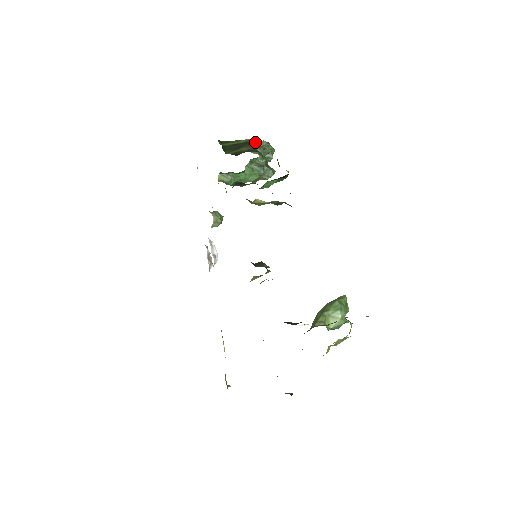
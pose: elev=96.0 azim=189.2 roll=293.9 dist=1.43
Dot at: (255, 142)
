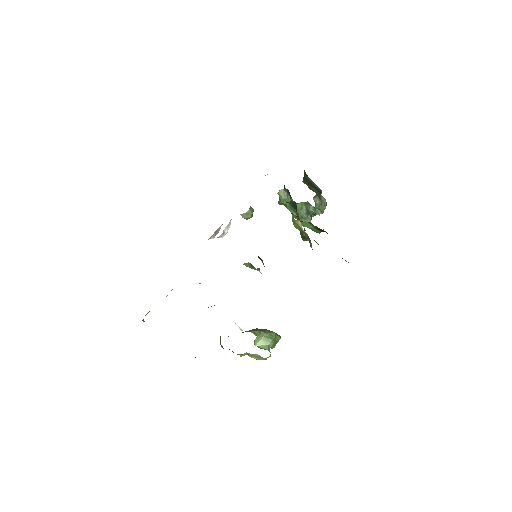
Dot at: (321, 195)
